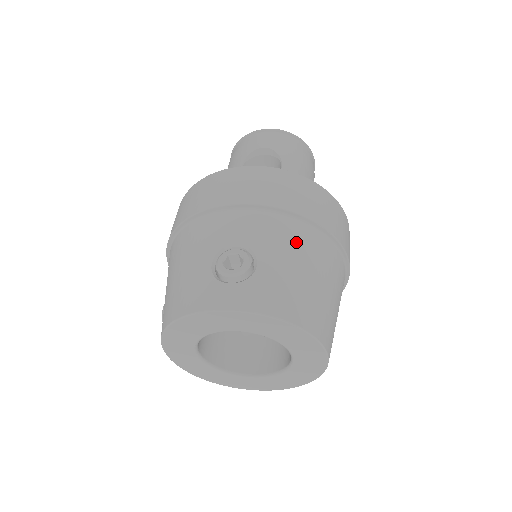
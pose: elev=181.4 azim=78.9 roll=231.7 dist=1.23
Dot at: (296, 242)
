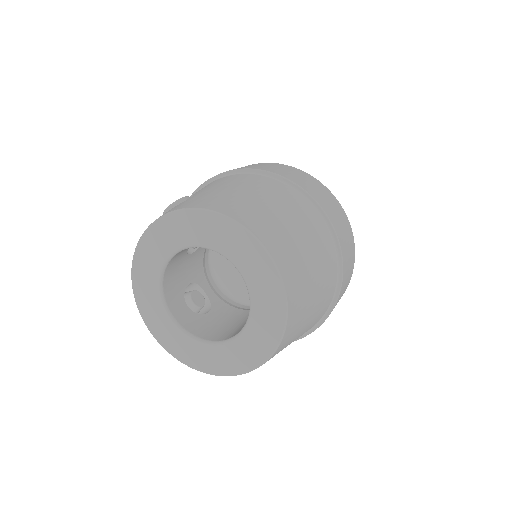
Dot at: (235, 181)
